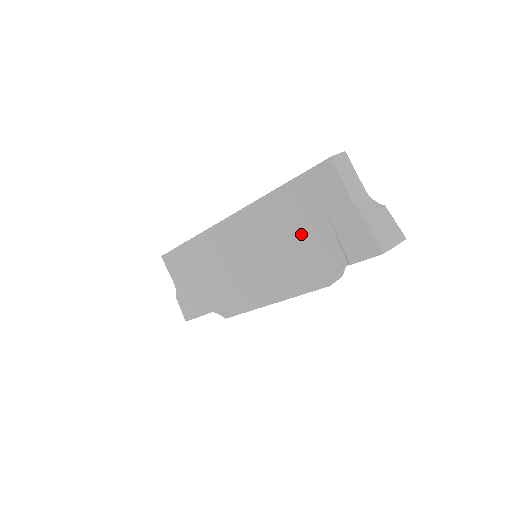
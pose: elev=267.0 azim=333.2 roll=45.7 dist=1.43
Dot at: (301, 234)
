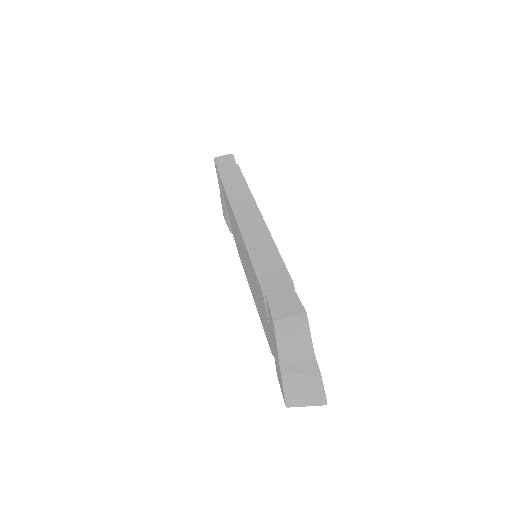
Dot at: (262, 309)
